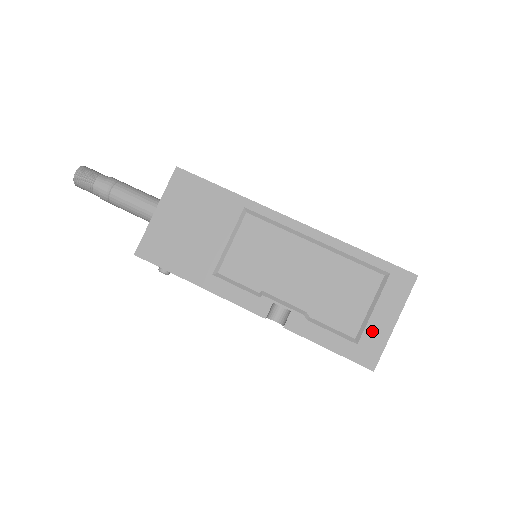
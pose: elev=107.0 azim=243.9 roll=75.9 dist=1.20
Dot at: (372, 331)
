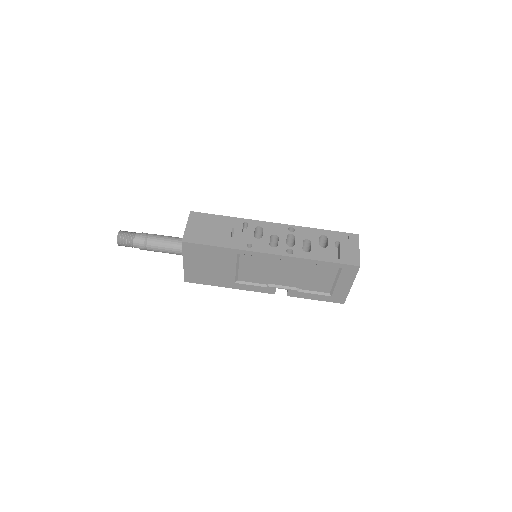
Dot at: (338, 291)
